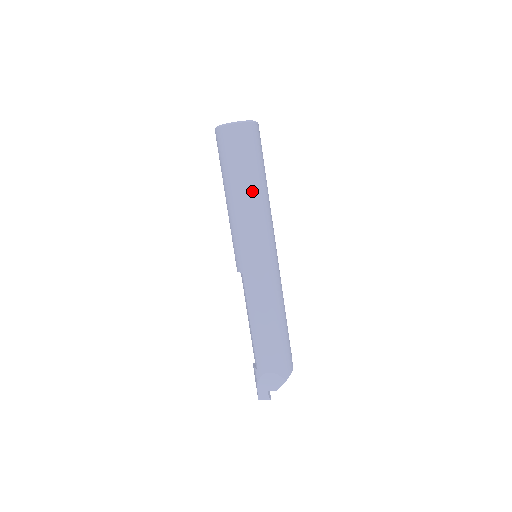
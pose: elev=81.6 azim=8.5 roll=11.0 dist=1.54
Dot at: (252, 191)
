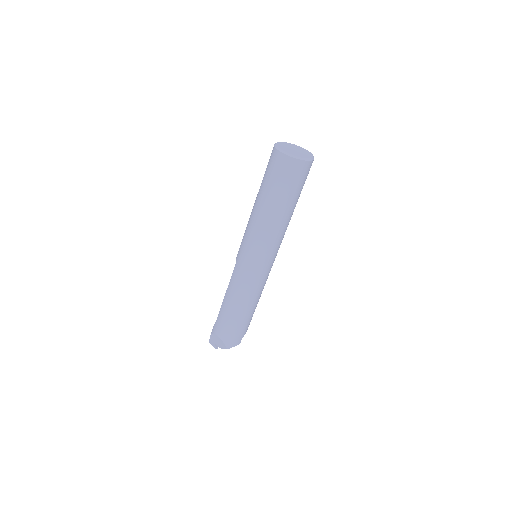
Dot at: (271, 214)
